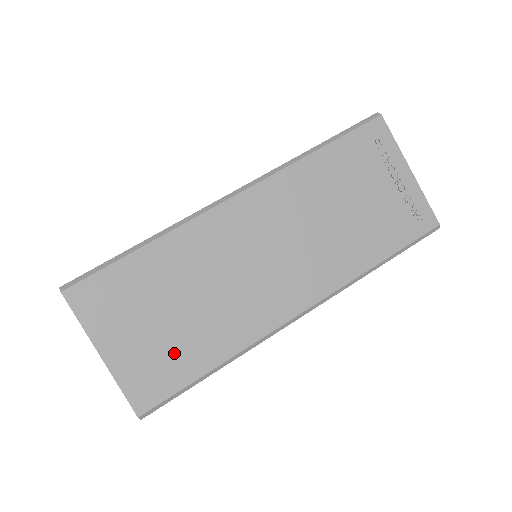
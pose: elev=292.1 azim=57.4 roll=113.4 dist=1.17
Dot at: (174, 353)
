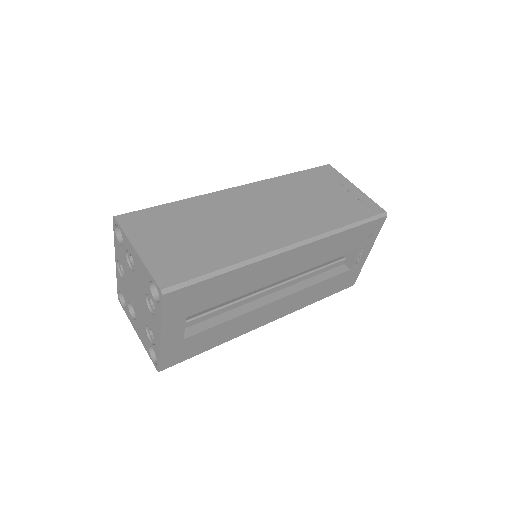
Dot at: (193, 255)
